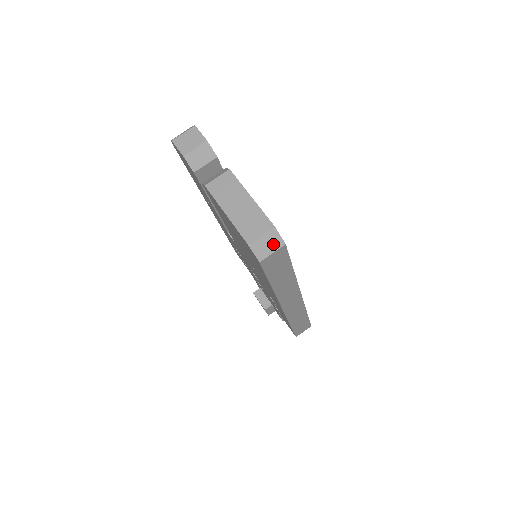
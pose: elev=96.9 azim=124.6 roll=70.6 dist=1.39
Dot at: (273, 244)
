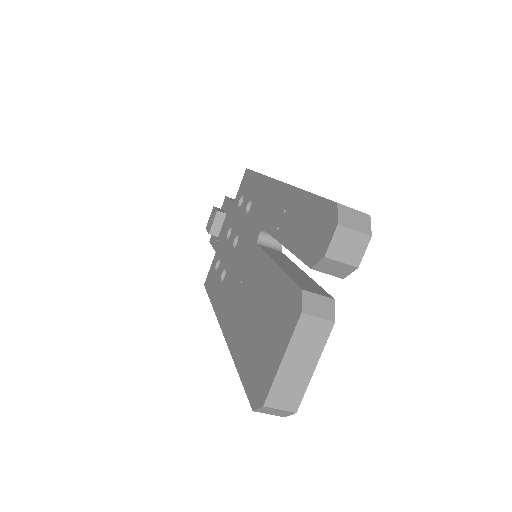
Dot at: (278, 413)
